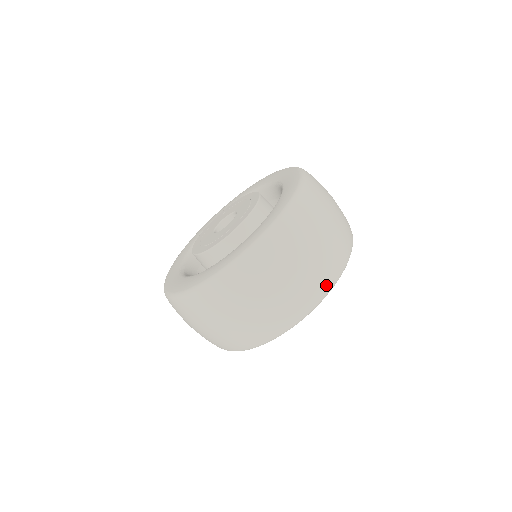
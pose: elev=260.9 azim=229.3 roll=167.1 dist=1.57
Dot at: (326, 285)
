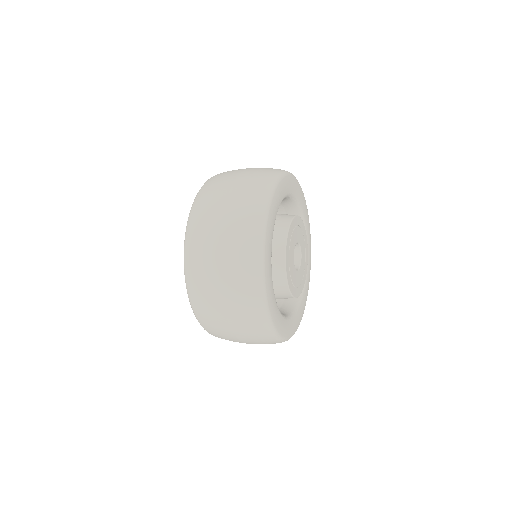
Dot at: (267, 179)
